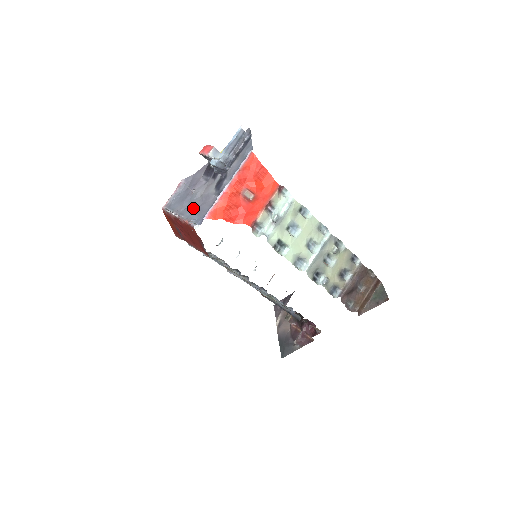
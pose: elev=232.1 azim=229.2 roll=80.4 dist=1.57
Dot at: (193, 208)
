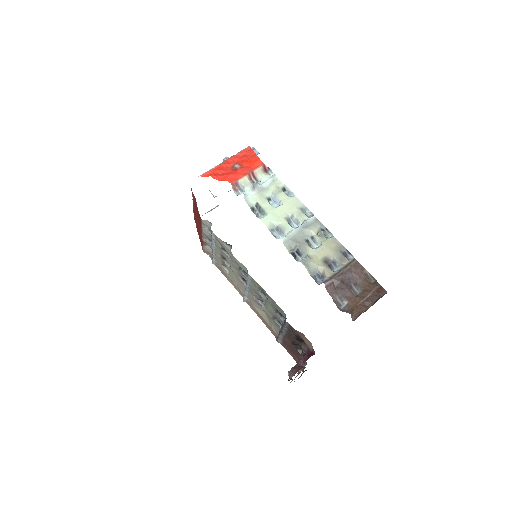
Dot at: occluded
